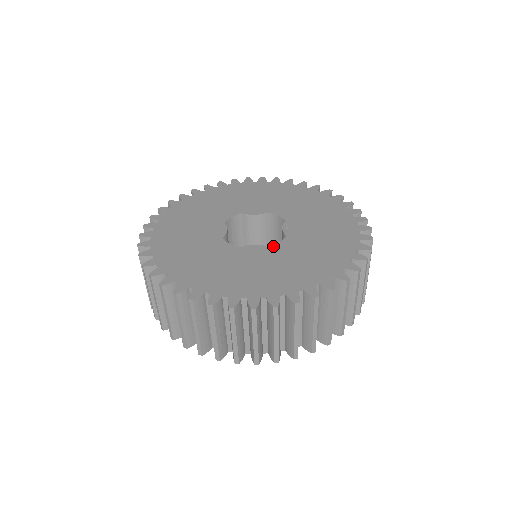
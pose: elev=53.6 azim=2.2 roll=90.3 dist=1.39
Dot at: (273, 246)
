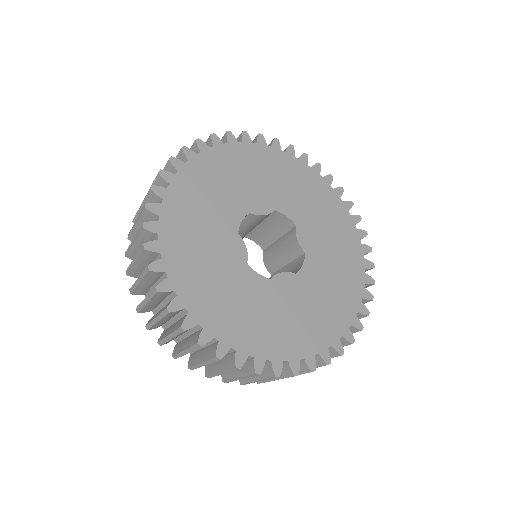
Dot at: (299, 273)
